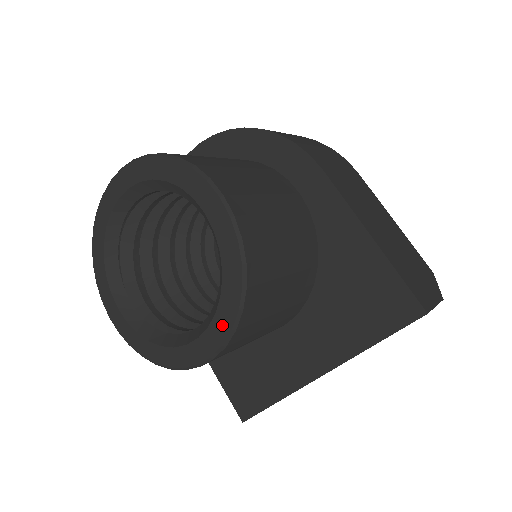
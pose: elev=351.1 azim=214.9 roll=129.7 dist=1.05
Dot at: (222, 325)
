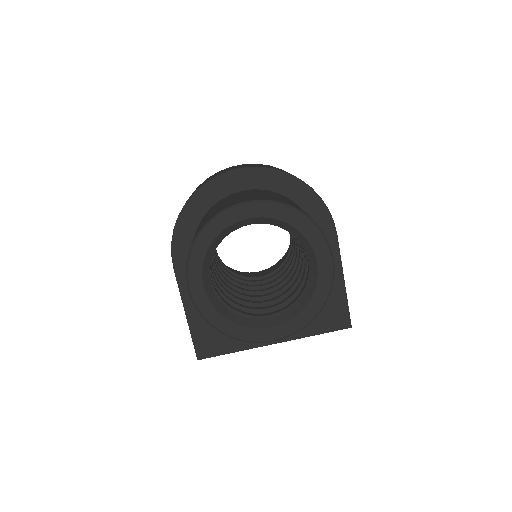
Dot at: (294, 326)
